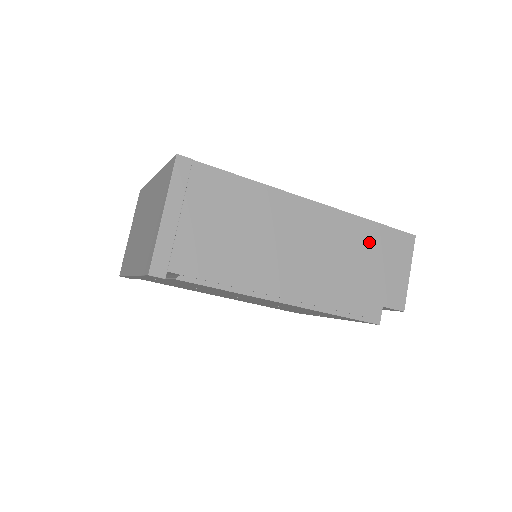
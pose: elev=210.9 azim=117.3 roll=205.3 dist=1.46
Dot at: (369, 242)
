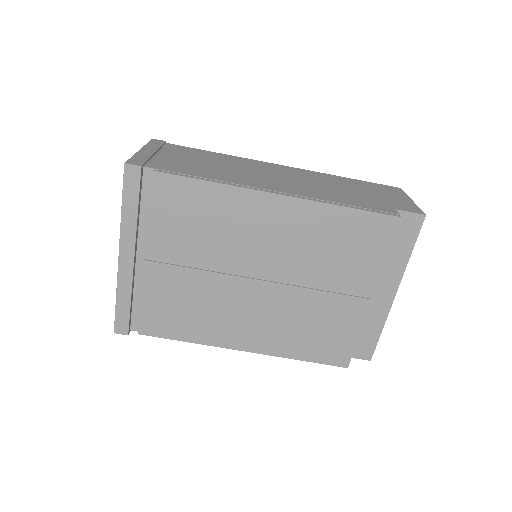
Dot at: (351, 184)
